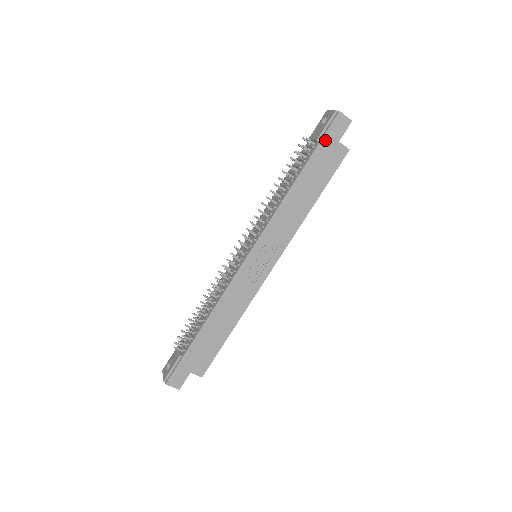
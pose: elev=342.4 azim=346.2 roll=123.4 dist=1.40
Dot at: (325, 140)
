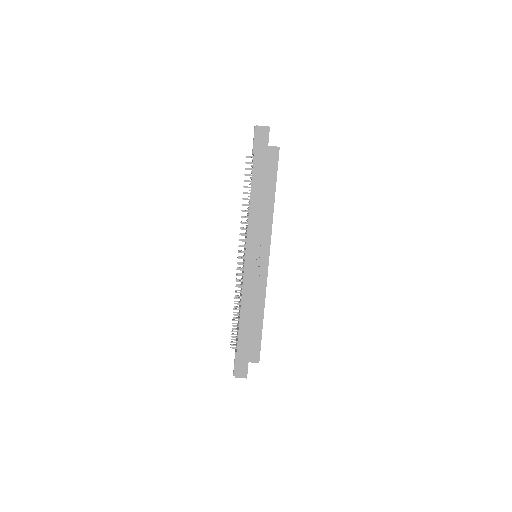
Dot at: (257, 150)
